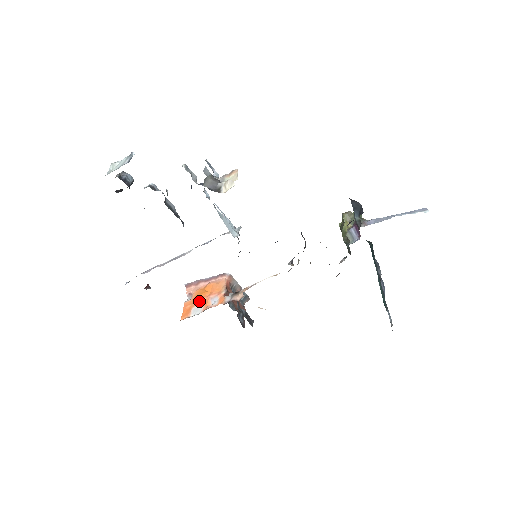
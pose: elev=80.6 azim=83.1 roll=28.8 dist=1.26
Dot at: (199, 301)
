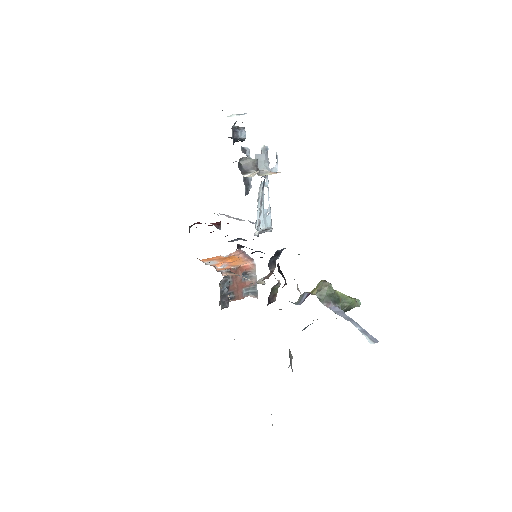
Dot at: (221, 260)
